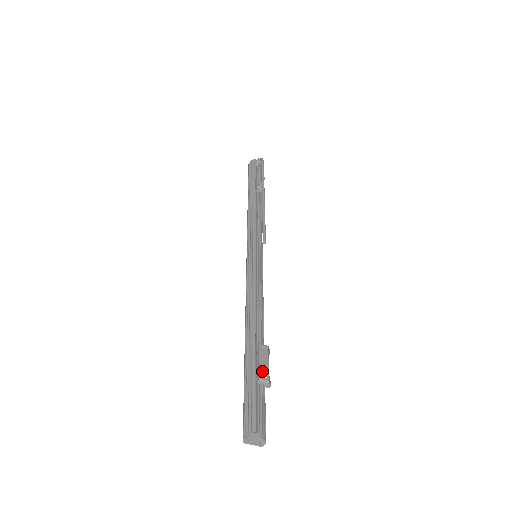
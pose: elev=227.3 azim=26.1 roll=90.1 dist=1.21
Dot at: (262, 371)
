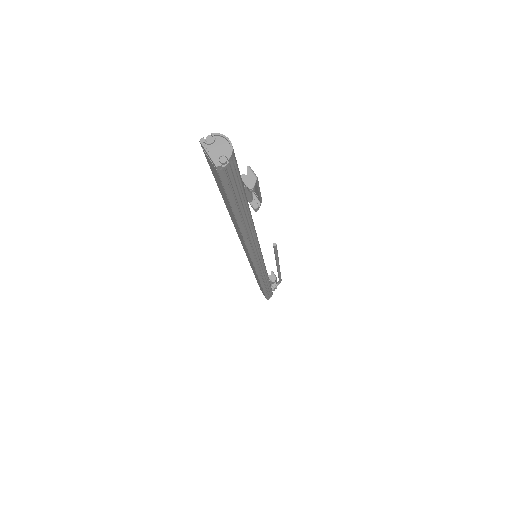
Dot at: occluded
